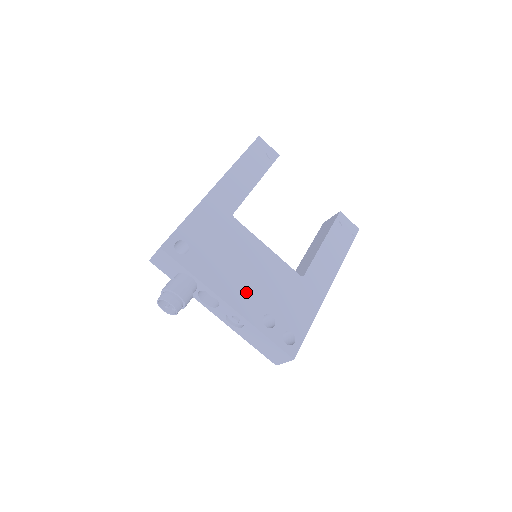
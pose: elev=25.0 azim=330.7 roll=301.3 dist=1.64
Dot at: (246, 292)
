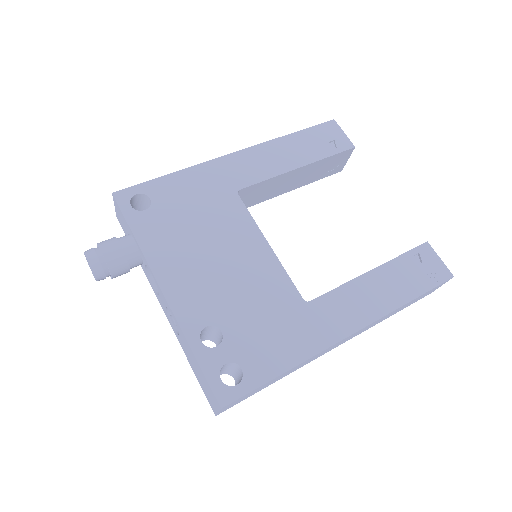
Dot at: (198, 285)
